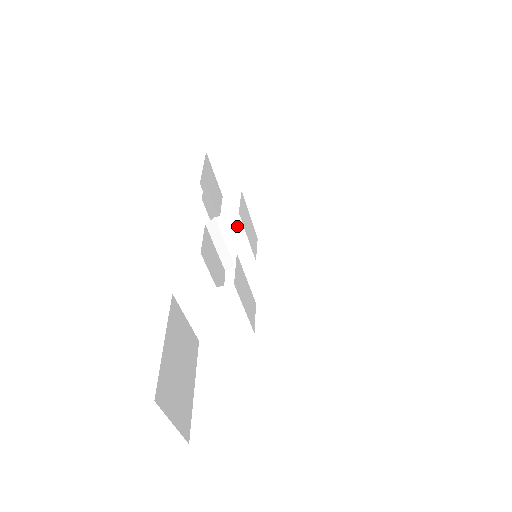
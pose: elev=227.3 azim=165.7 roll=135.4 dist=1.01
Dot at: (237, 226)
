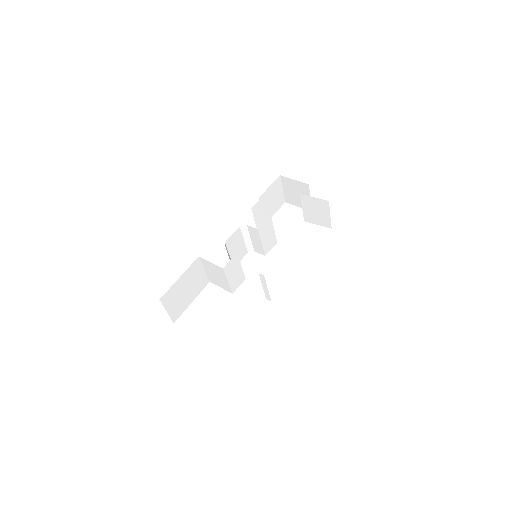
Dot at: (257, 235)
